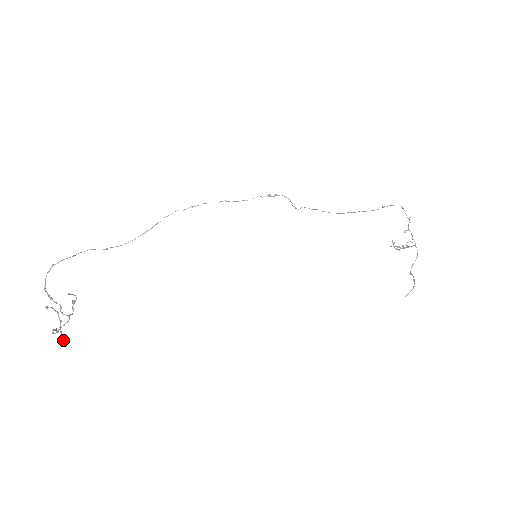
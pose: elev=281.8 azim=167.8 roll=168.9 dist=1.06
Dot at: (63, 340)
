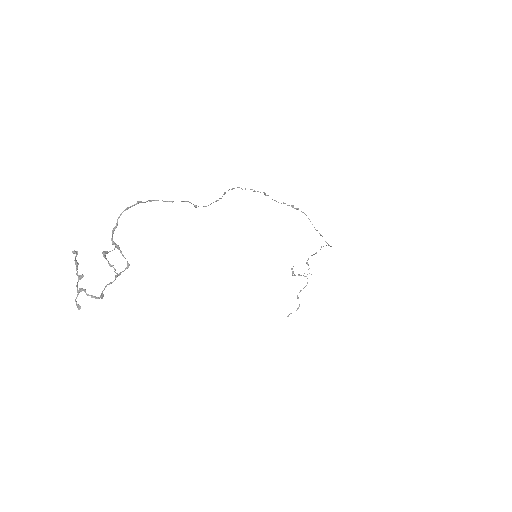
Dot at: (77, 305)
